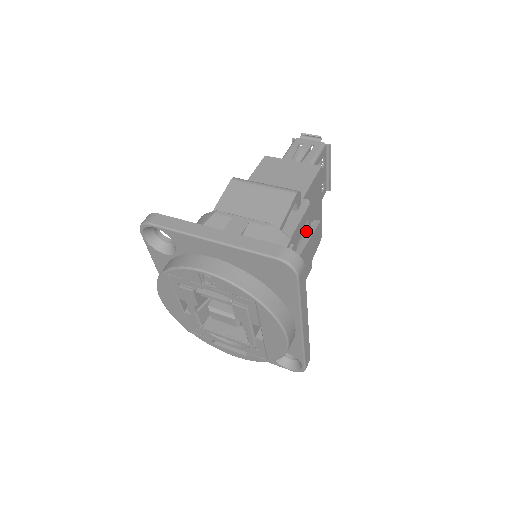
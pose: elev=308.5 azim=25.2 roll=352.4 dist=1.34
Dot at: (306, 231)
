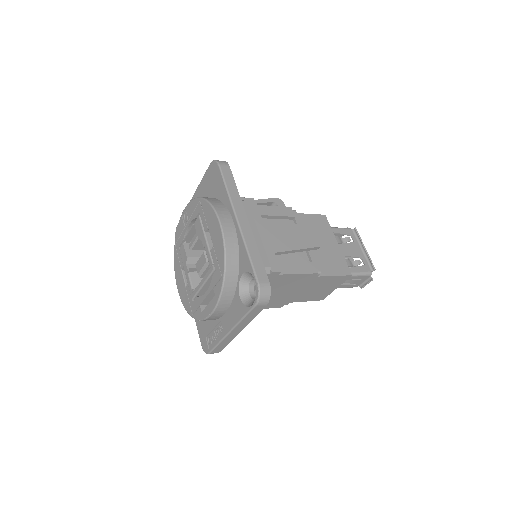
Dot at: occluded
